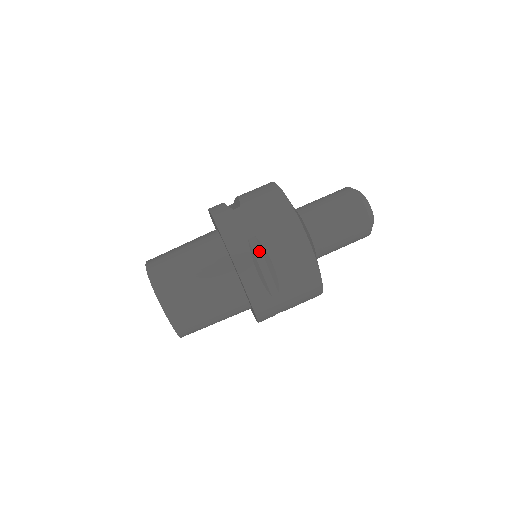
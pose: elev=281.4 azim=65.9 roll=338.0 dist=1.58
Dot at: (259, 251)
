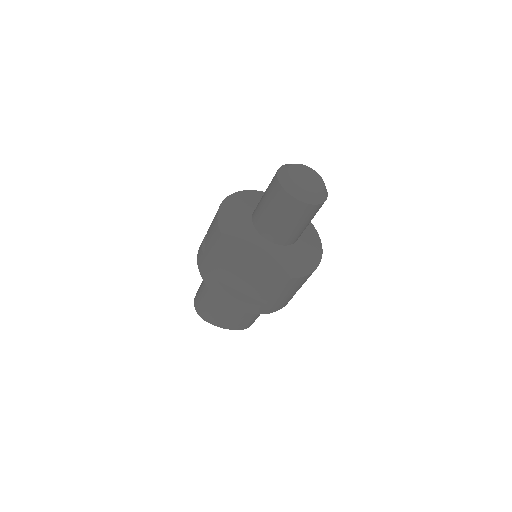
Dot at: occluded
